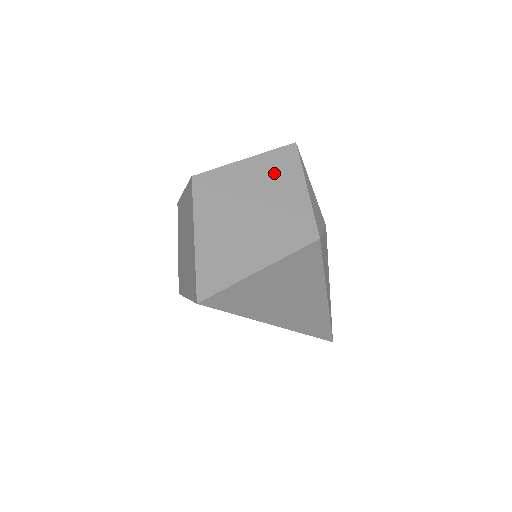
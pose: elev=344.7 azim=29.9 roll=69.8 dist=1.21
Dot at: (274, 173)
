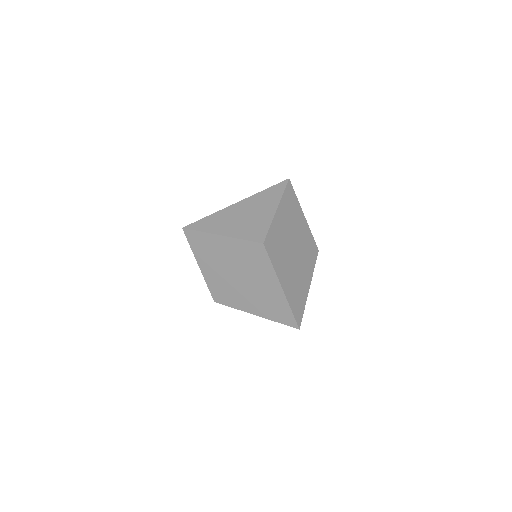
Dot at: (291, 214)
